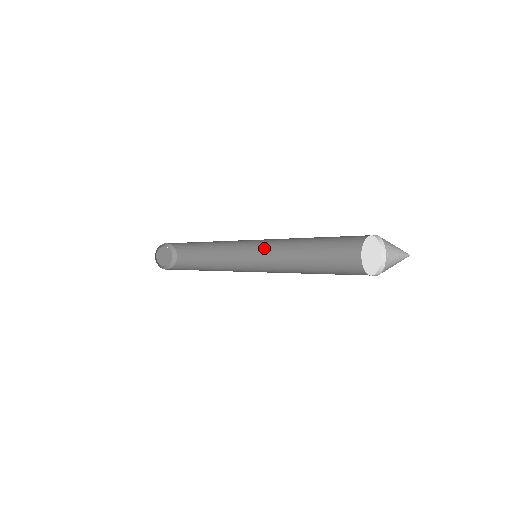
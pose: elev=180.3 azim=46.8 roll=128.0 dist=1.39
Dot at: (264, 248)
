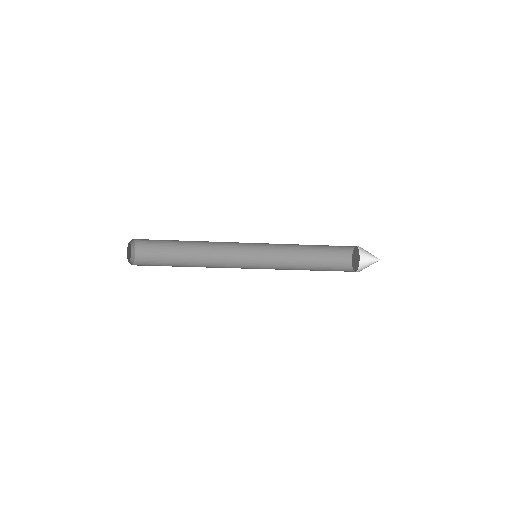
Dot at: (254, 258)
